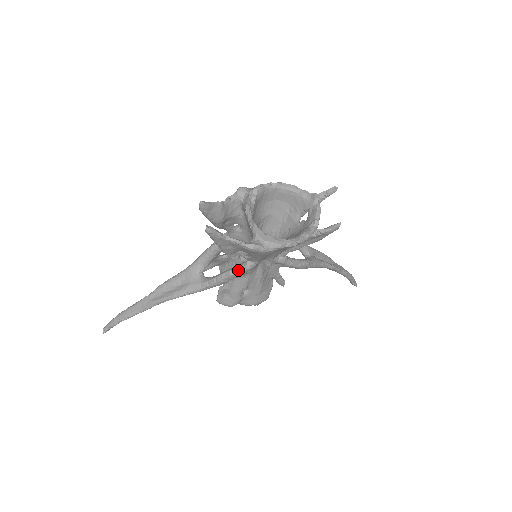
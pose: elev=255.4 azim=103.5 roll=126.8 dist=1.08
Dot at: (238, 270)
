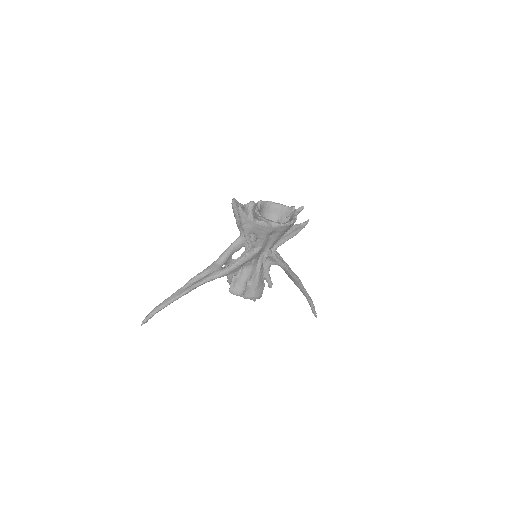
Dot at: (249, 252)
